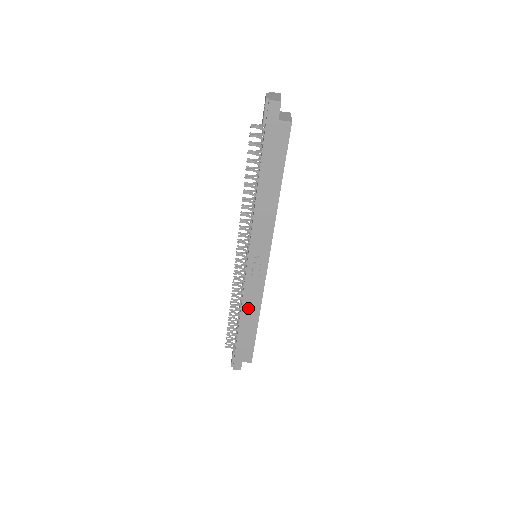
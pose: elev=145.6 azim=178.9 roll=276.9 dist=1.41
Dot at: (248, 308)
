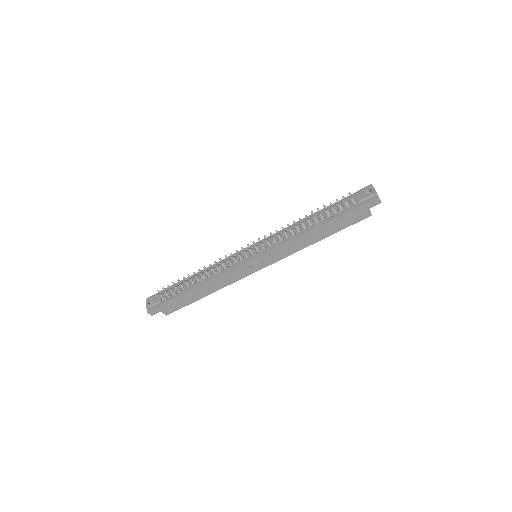
Dot at: (215, 283)
